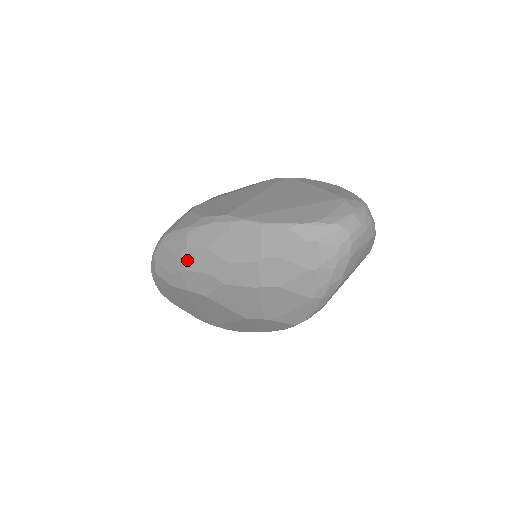
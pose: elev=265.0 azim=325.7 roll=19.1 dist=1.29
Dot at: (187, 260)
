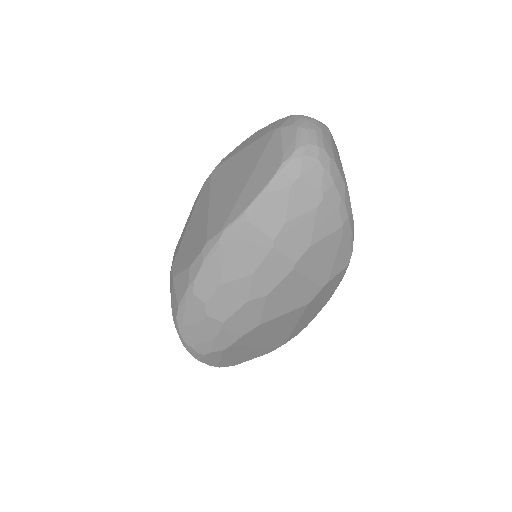
Dot at: (216, 313)
